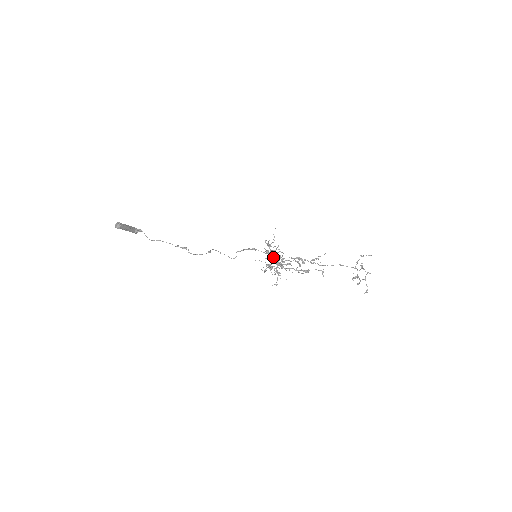
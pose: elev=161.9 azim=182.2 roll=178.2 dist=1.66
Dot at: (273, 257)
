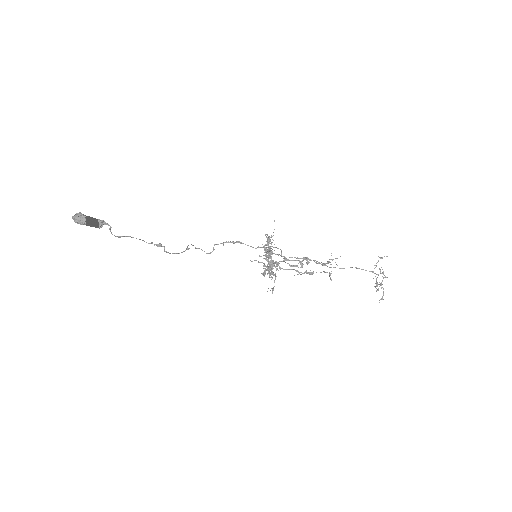
Dot at: (268, 255)
